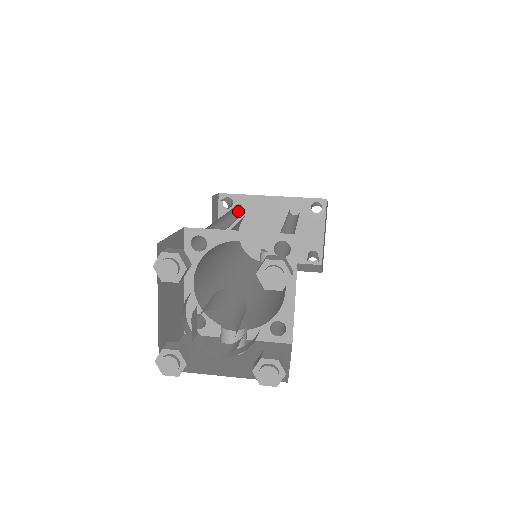
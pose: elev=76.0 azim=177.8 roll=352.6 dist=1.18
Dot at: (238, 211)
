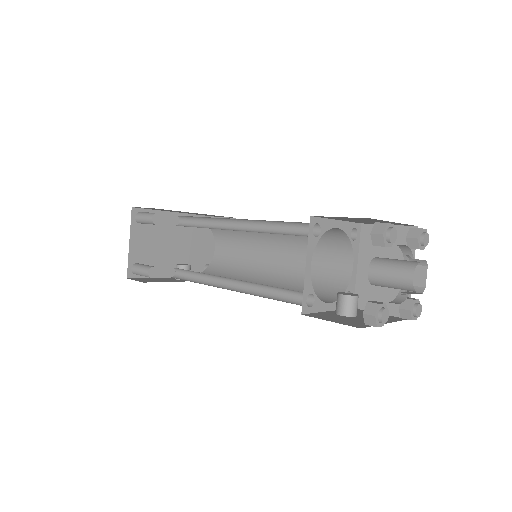
Dot at: occluded
